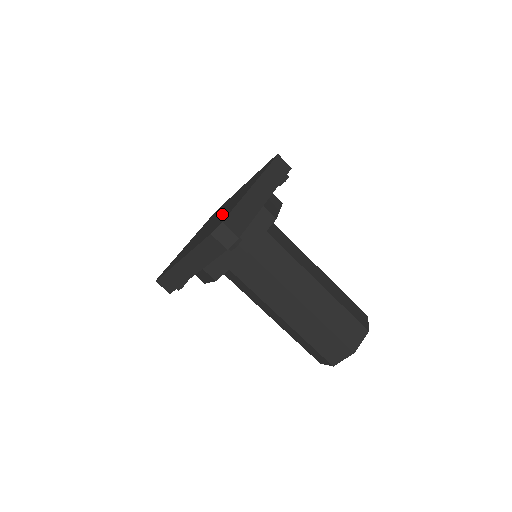
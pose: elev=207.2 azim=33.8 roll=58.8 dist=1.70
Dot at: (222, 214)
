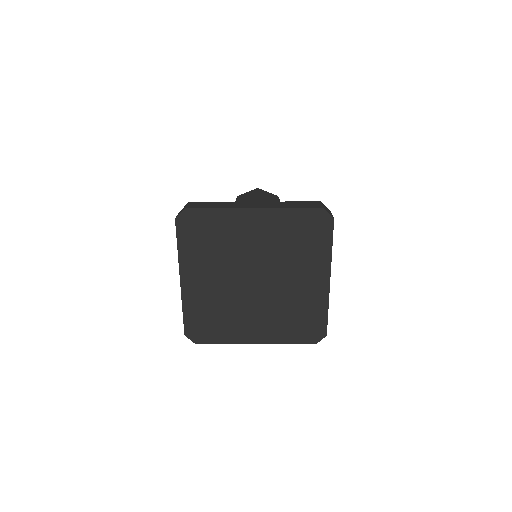
Dot at: (285, 296)
